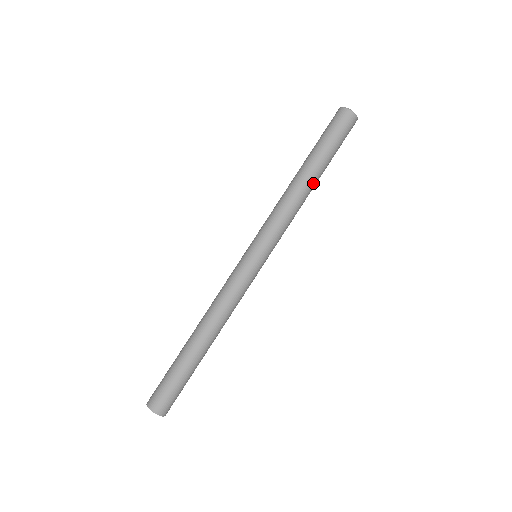
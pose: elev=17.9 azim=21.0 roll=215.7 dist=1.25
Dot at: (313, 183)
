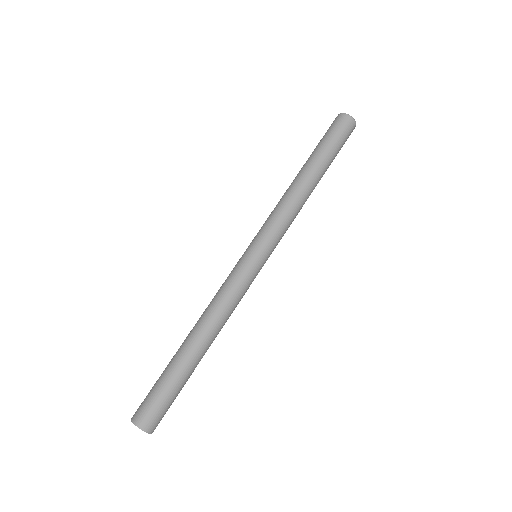
Dot at: (315, 184)
